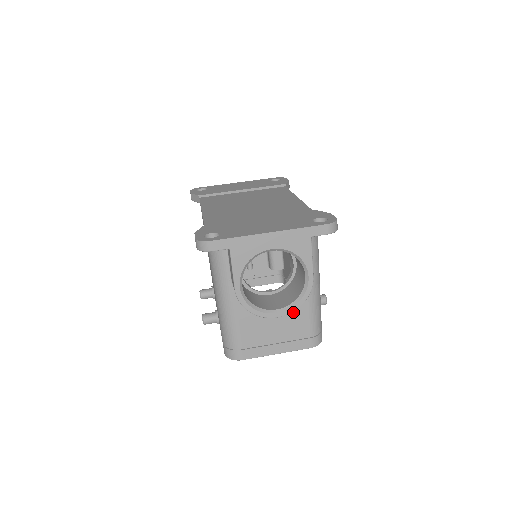
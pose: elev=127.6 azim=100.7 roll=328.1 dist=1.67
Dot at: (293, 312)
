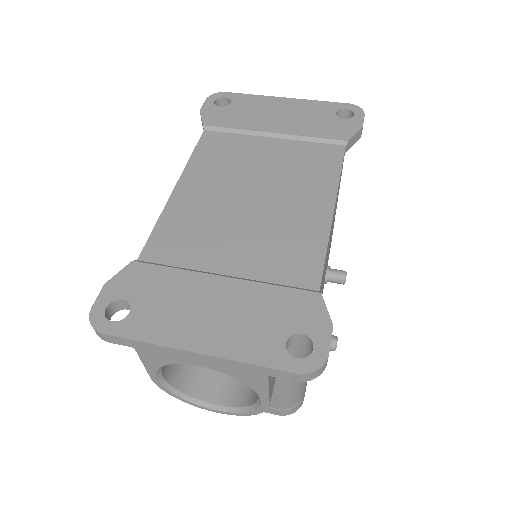
Dot at: occluded
